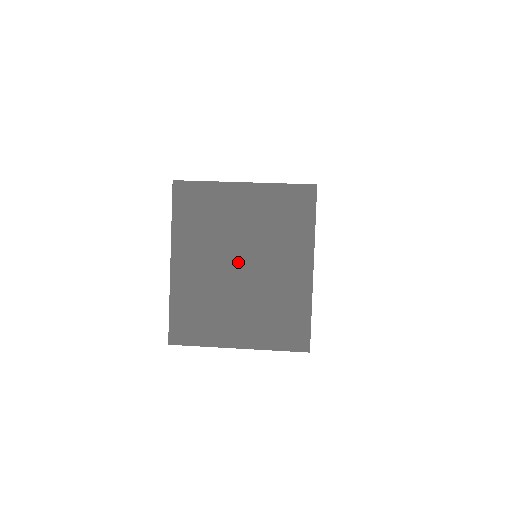
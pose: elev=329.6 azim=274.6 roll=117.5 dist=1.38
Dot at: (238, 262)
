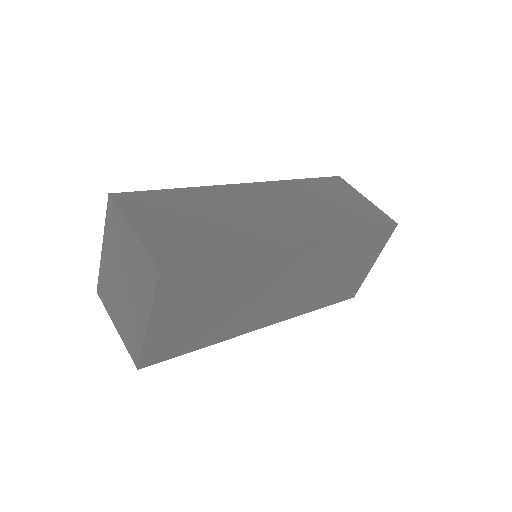
Dot at: (123, 279)
